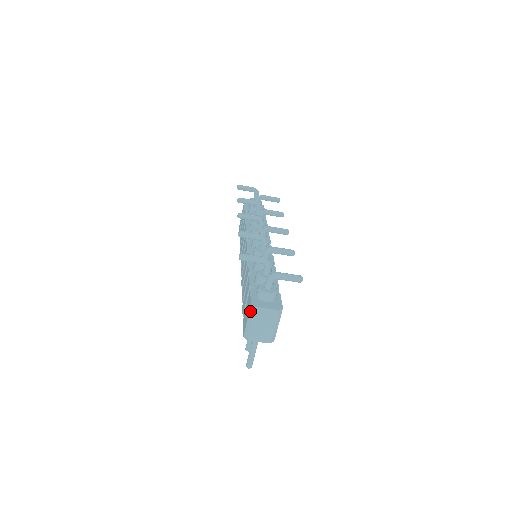
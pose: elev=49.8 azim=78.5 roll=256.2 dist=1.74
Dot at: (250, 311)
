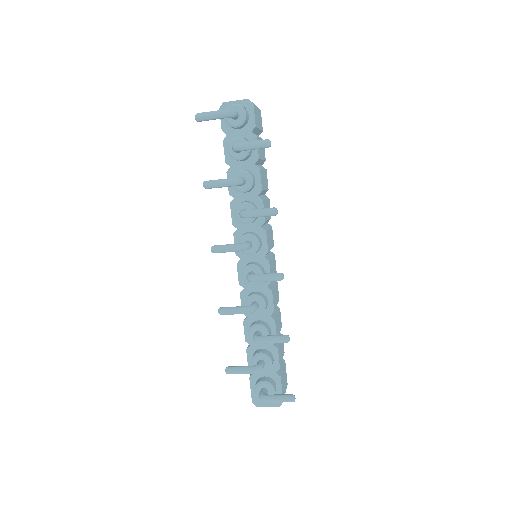
Dot at: occluded
